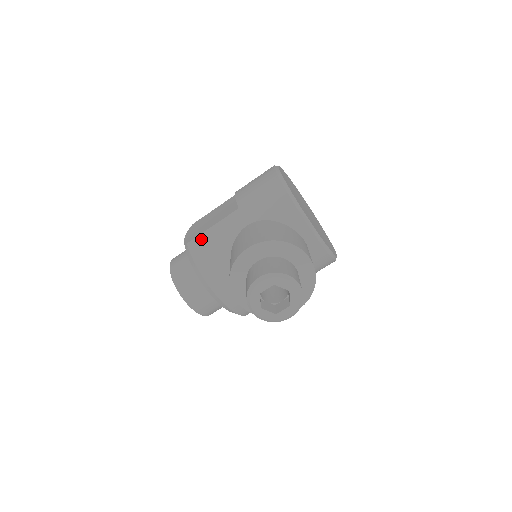
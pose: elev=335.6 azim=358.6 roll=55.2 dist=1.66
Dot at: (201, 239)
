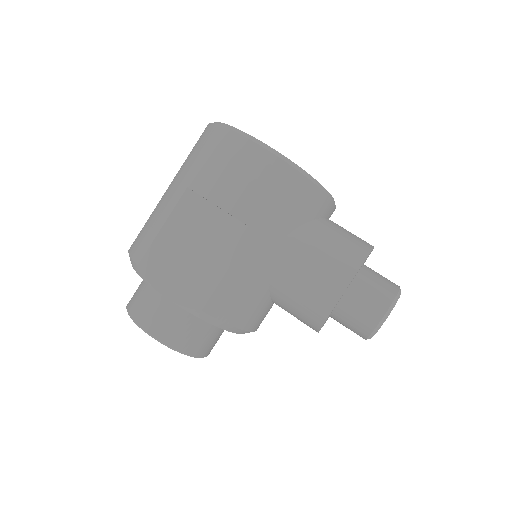
Dot at: (223, 295)
